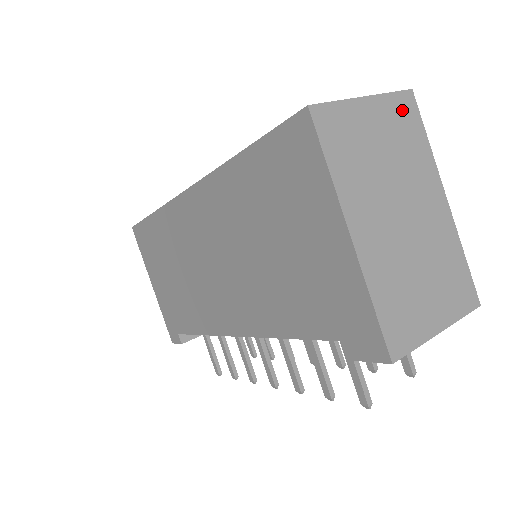
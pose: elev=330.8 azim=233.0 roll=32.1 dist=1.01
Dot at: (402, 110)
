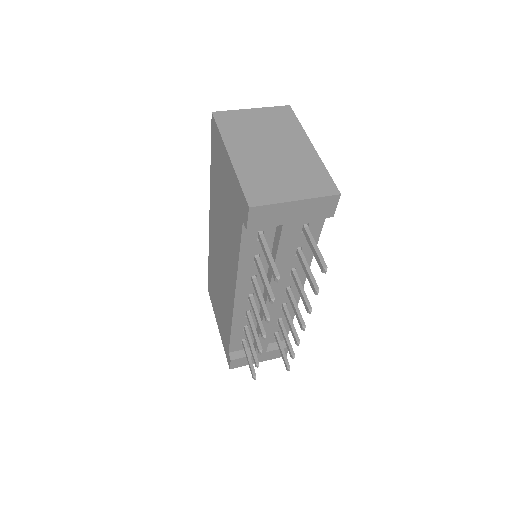
Dot at: (280, 113)
